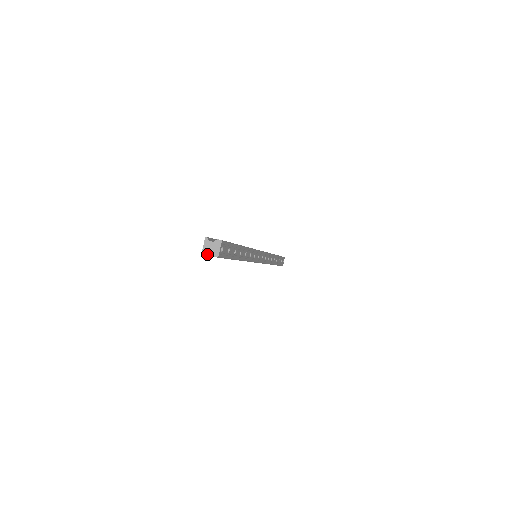
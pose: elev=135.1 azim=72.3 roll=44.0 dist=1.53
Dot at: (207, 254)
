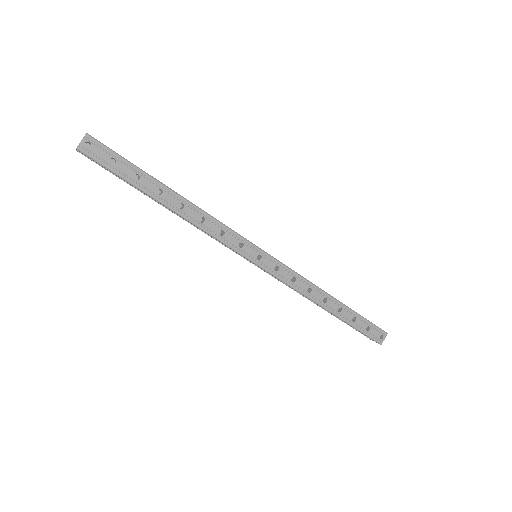
Dot at: occluded
